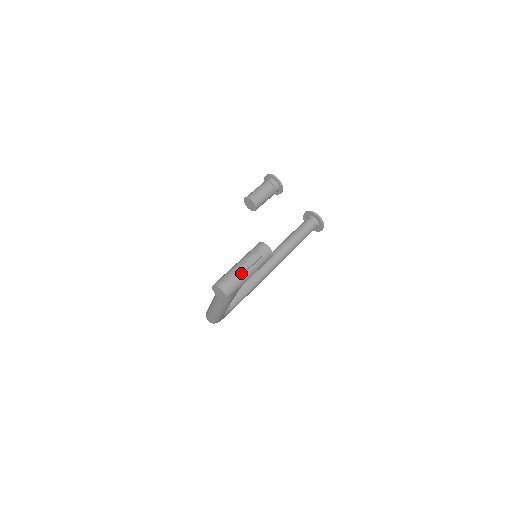
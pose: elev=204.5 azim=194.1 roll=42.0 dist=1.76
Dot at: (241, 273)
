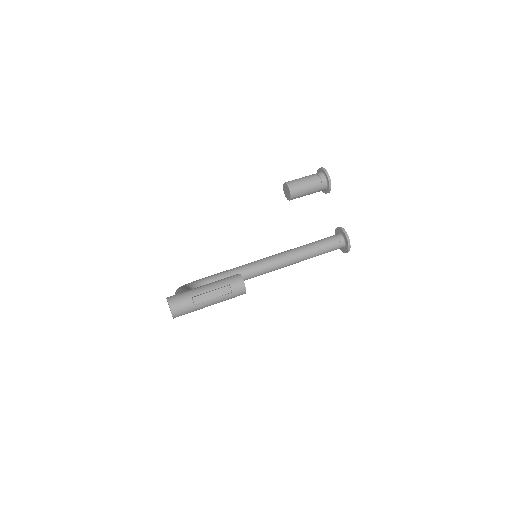
Dot at: (199, 302)
